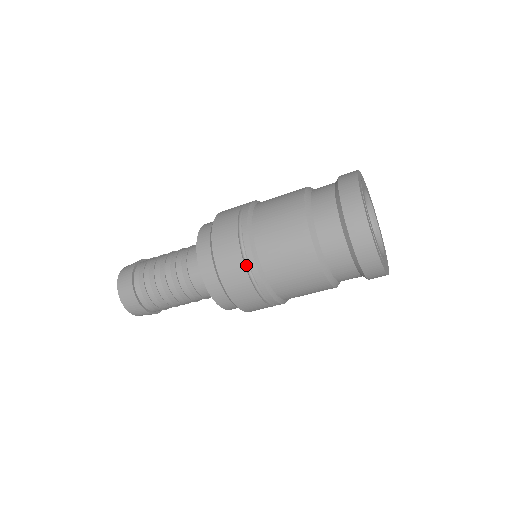
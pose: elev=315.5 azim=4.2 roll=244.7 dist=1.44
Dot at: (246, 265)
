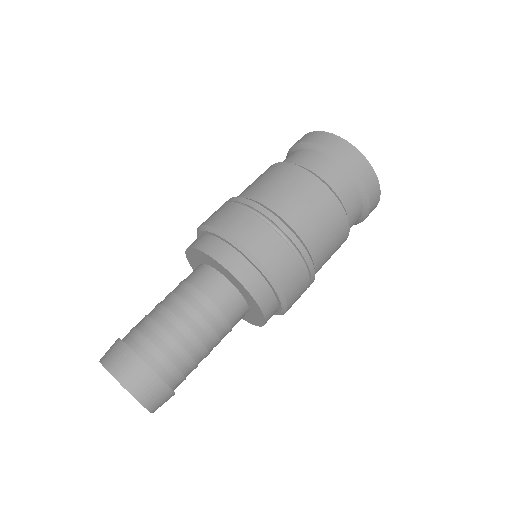
Dot at: (306, 278)
